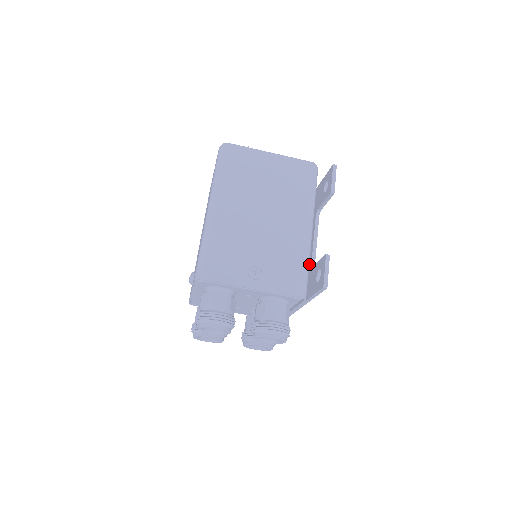
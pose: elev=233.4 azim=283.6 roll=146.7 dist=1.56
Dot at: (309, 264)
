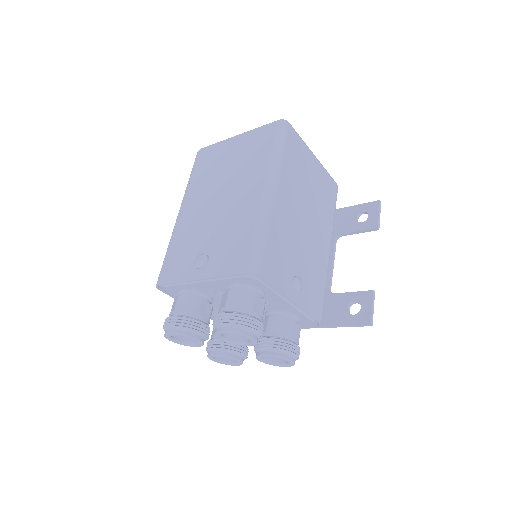
Dot at: occluded
